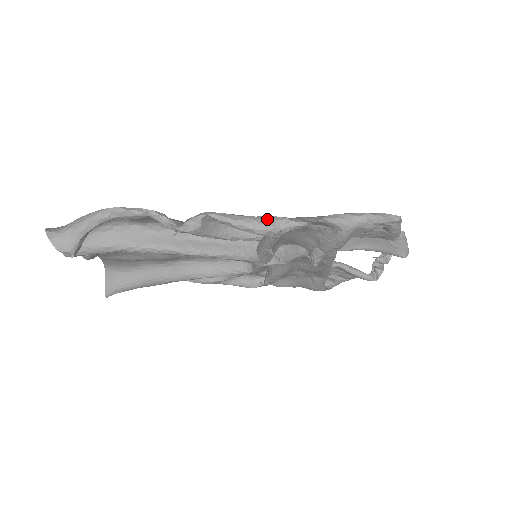
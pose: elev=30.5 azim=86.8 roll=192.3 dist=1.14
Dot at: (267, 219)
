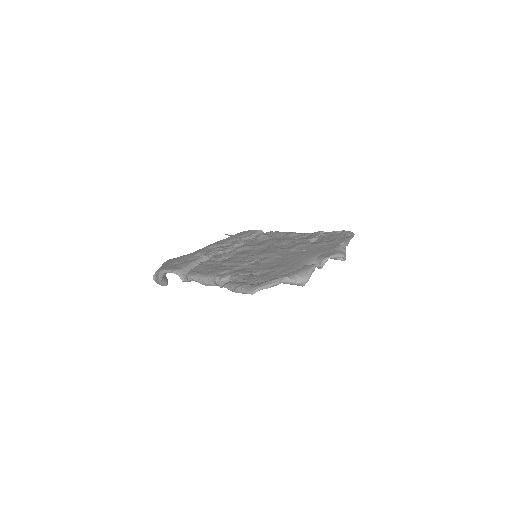
Dot at: (208, 280)
